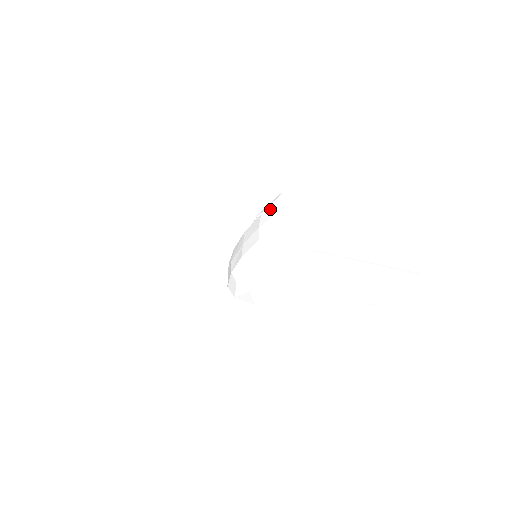
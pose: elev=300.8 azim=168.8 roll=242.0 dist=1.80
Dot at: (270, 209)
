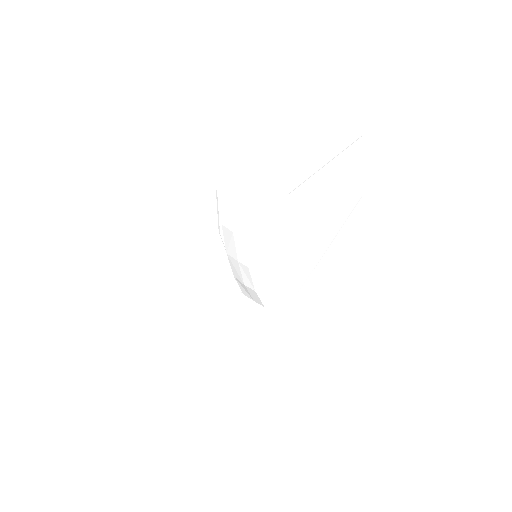
Dot at: (223, 212)
